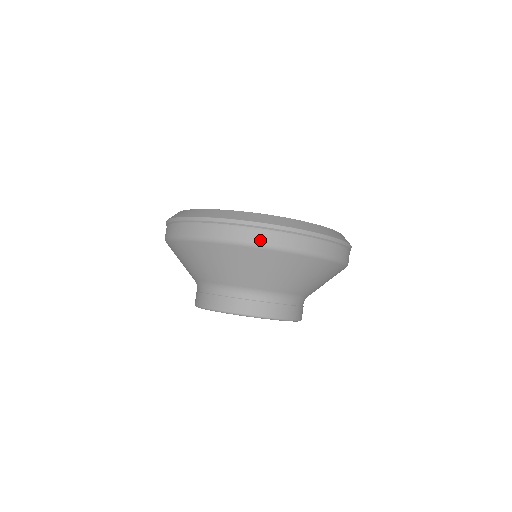
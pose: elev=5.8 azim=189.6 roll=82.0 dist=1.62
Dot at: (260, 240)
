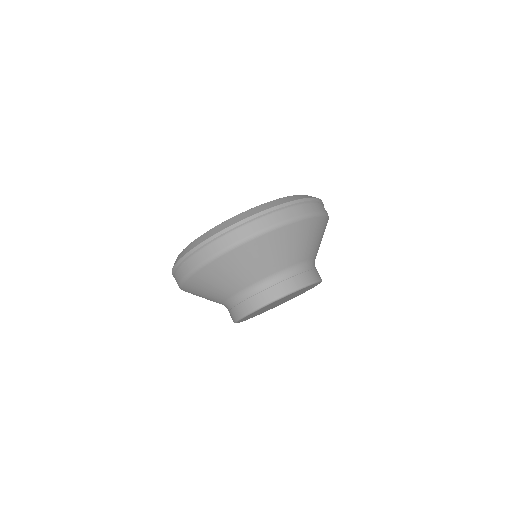
Dot at: (310, 211)
